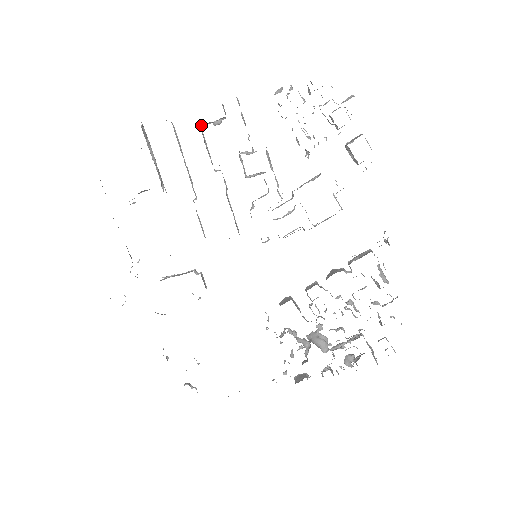
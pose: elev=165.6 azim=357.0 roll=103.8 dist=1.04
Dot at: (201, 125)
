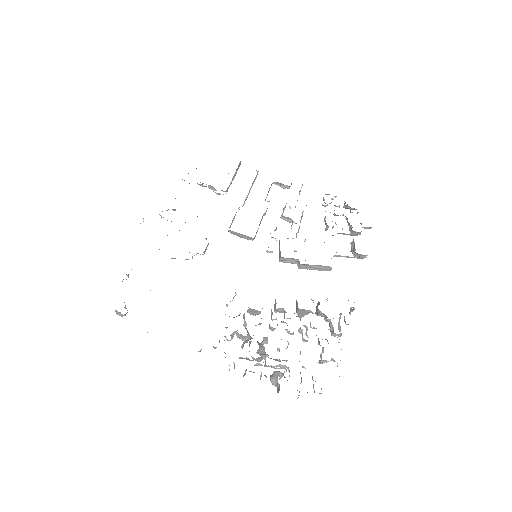
Dot at: (273, 182)
